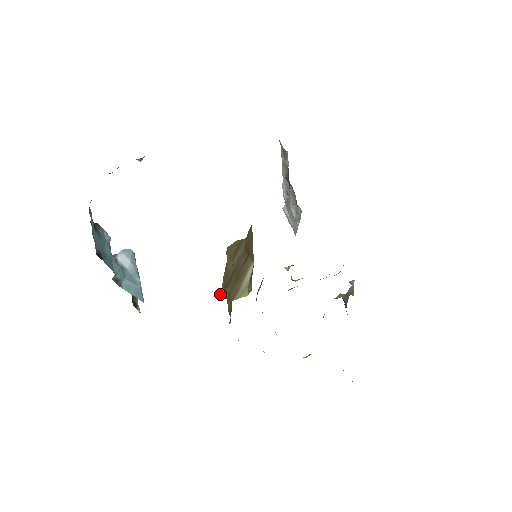
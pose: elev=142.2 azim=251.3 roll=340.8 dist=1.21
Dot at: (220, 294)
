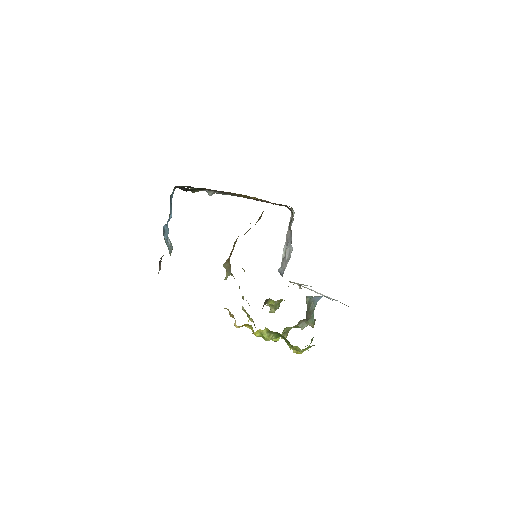
Dot at: (224, 263)
